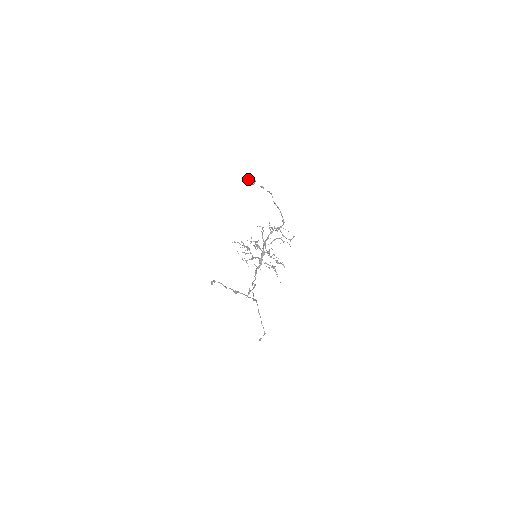
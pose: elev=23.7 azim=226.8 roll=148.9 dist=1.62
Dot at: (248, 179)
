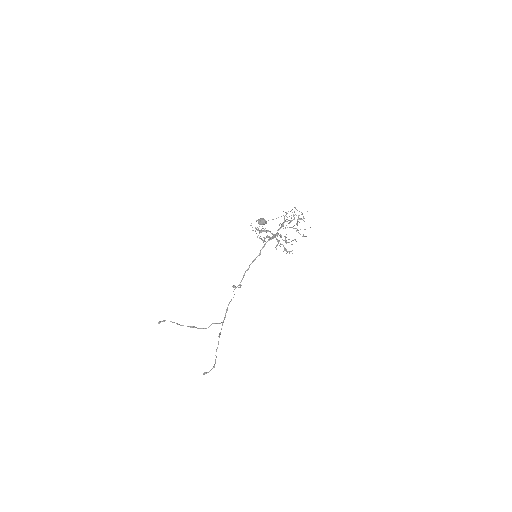
Dot at: (262, 218)
